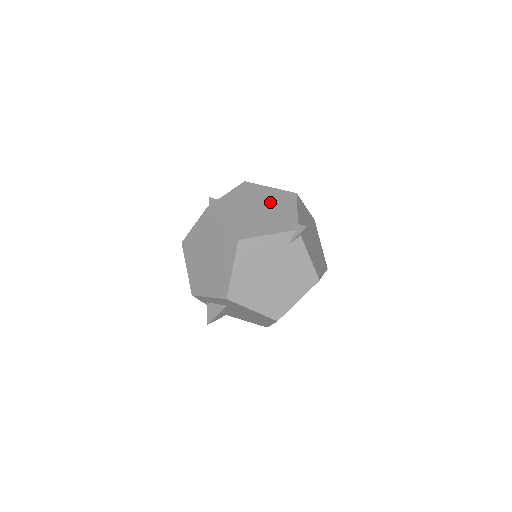
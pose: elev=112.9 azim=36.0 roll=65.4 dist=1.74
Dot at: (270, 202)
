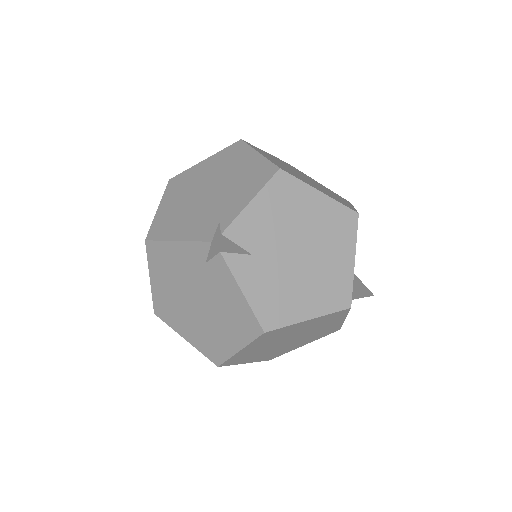
Dot at: (232, 181)
